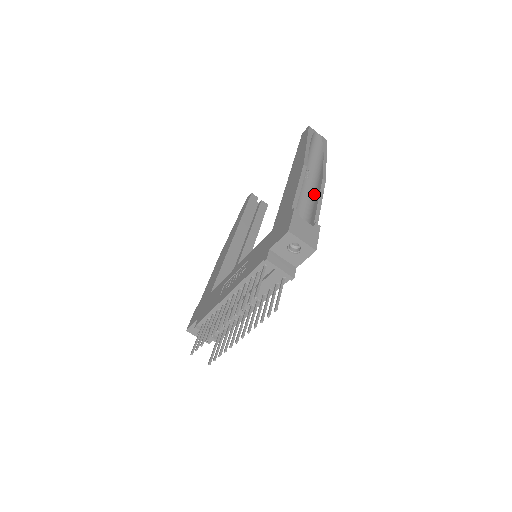
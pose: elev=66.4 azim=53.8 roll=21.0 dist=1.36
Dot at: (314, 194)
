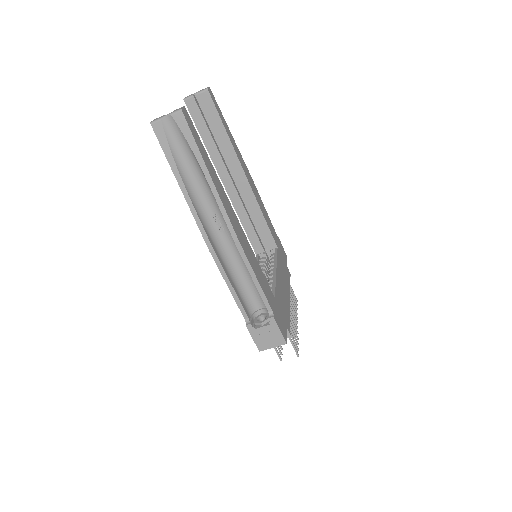
Dot at: occluded
